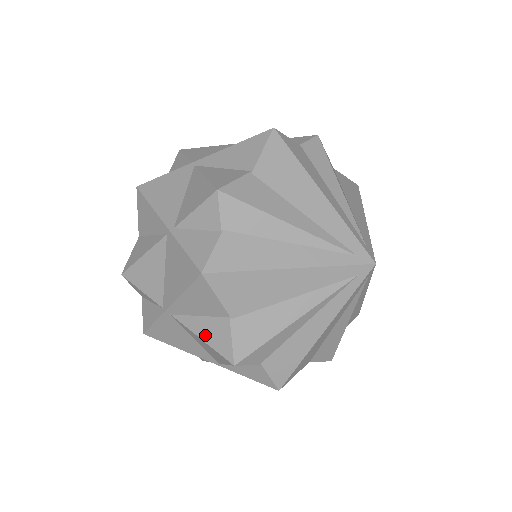
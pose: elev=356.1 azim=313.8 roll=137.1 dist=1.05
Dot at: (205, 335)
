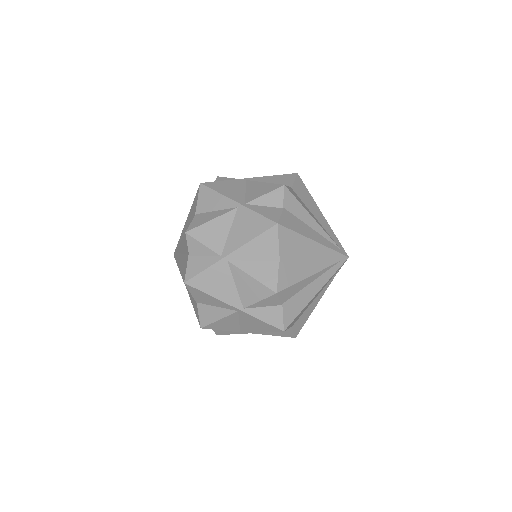
Dot at: (274, 334)
